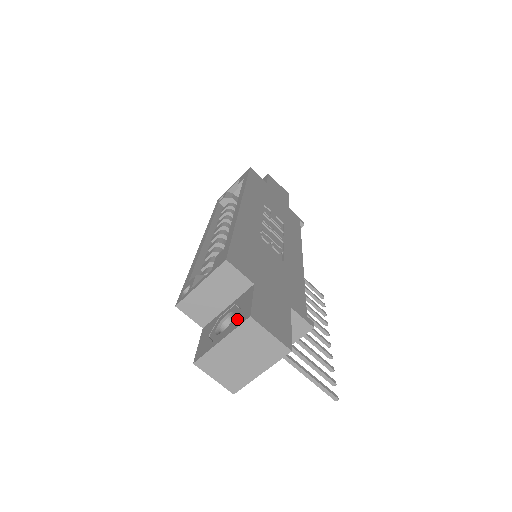
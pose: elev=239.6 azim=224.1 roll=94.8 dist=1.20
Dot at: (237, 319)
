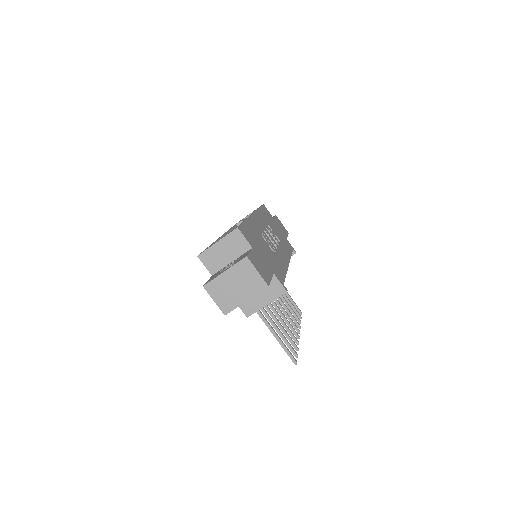
Dot at: occluded
